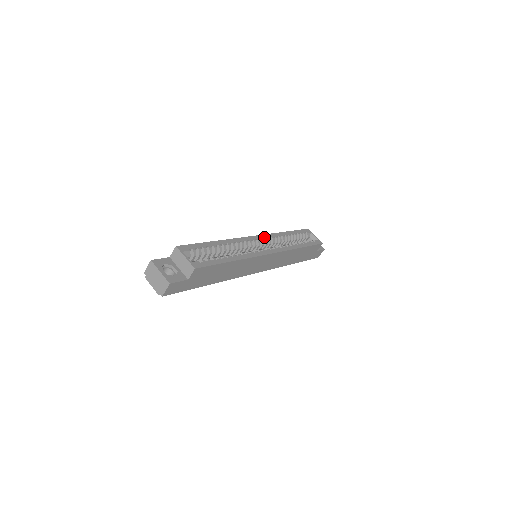
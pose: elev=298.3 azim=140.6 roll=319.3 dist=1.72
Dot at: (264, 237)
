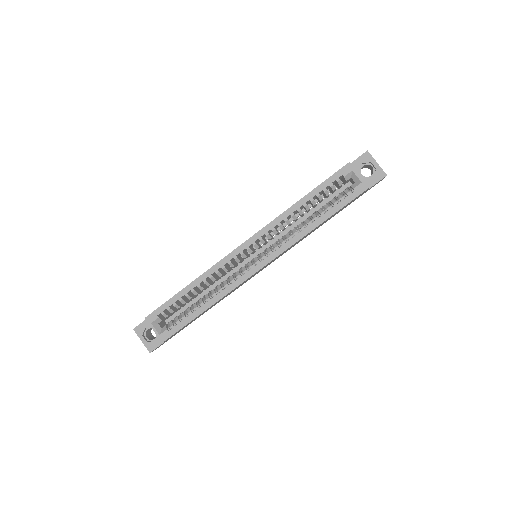
Dot at: (258, 237)
